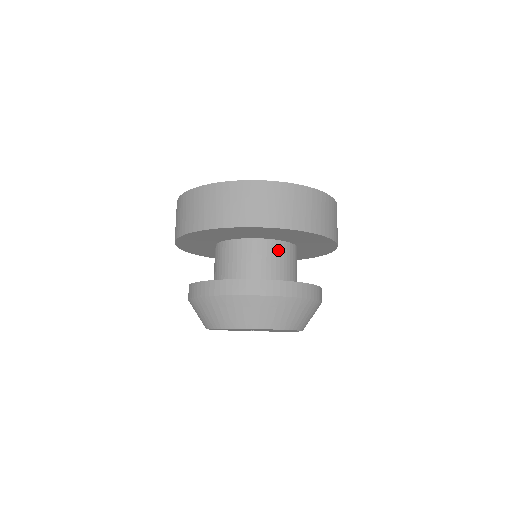
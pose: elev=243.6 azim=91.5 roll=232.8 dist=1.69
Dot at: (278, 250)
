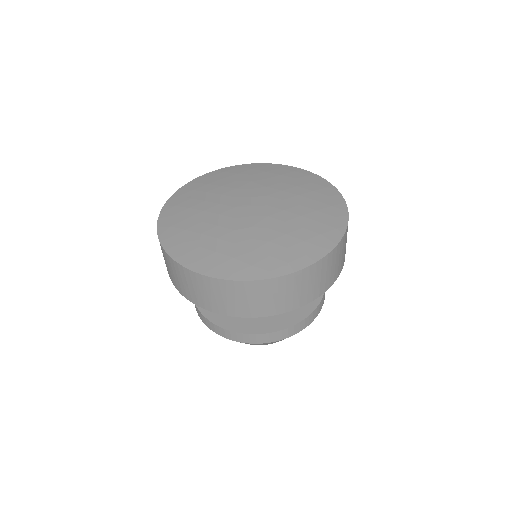
Dot at: occluded
